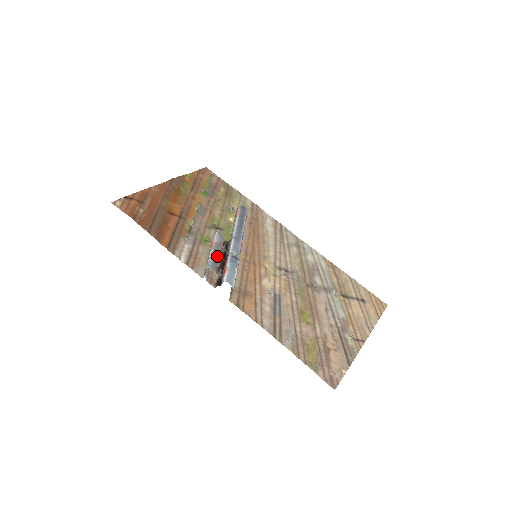
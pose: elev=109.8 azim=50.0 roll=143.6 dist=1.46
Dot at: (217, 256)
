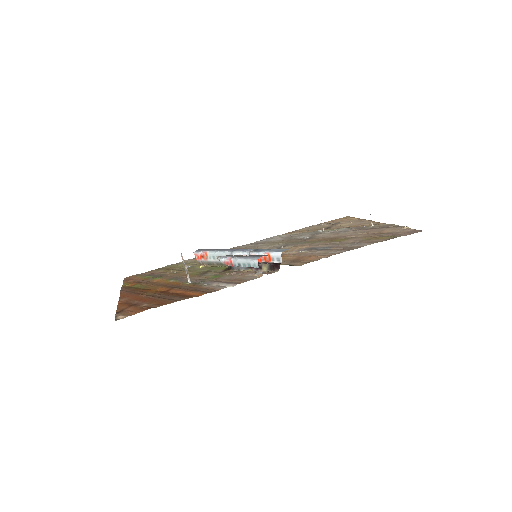
Dot at: (248, 256)
